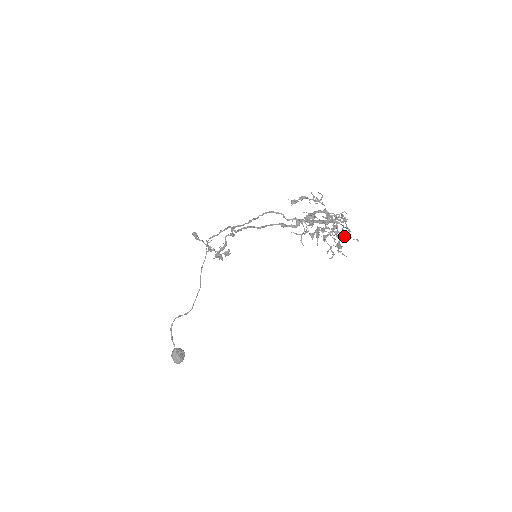
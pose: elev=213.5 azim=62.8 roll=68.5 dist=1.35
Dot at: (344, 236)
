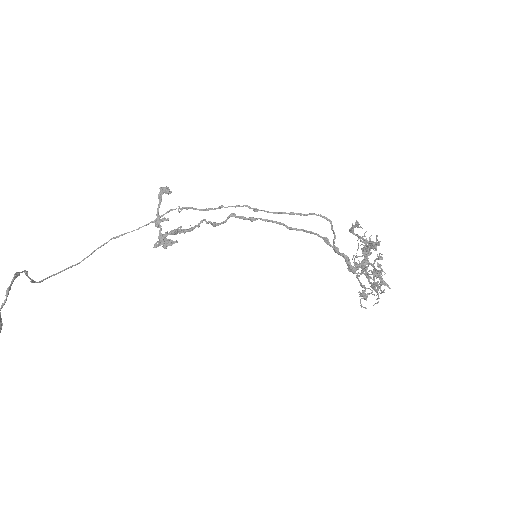
Dot at: occluded
